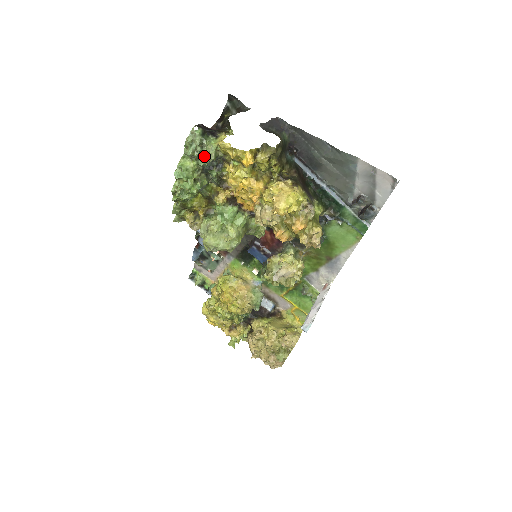
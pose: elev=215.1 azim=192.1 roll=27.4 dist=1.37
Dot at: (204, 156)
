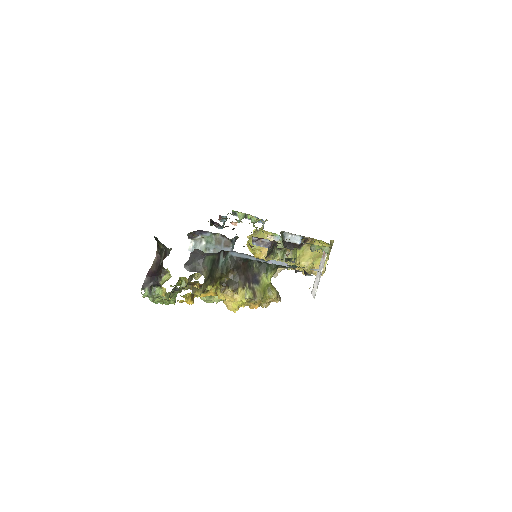
Dot at: occluded
